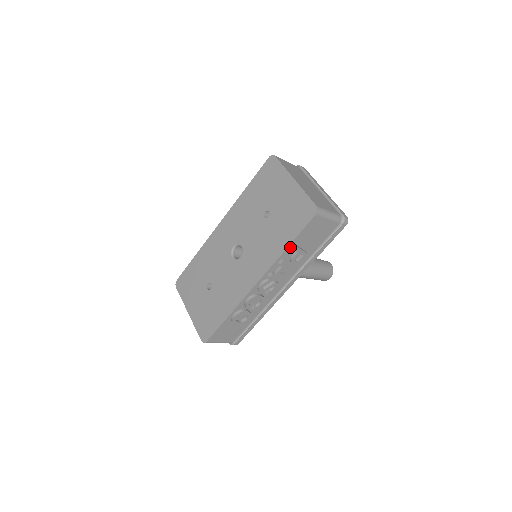
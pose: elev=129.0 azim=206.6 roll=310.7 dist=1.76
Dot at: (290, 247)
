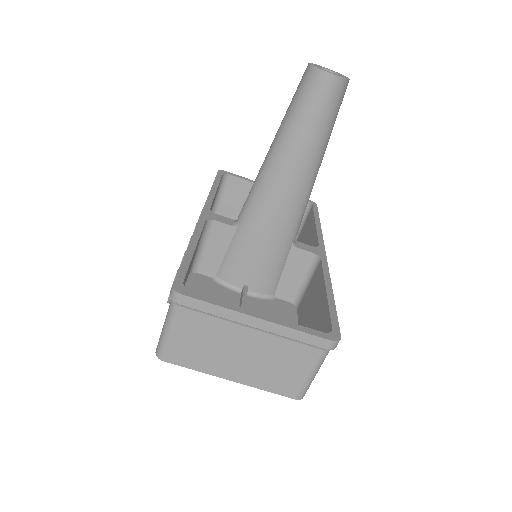
Dot at: occluded
